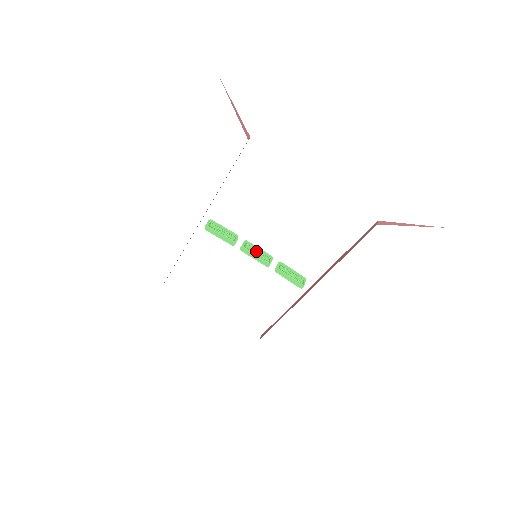
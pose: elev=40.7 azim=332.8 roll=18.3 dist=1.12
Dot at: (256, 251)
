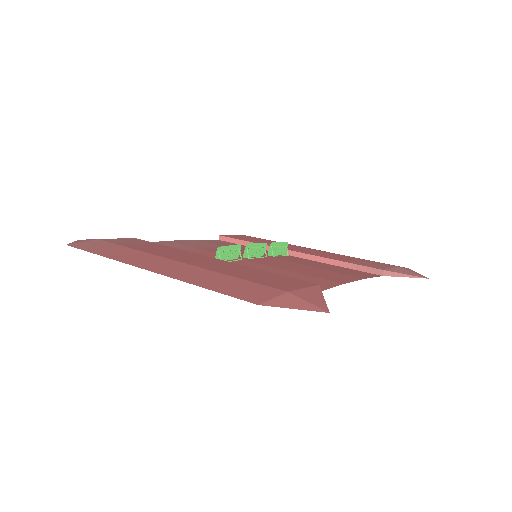
Dot at: (255, 248)
